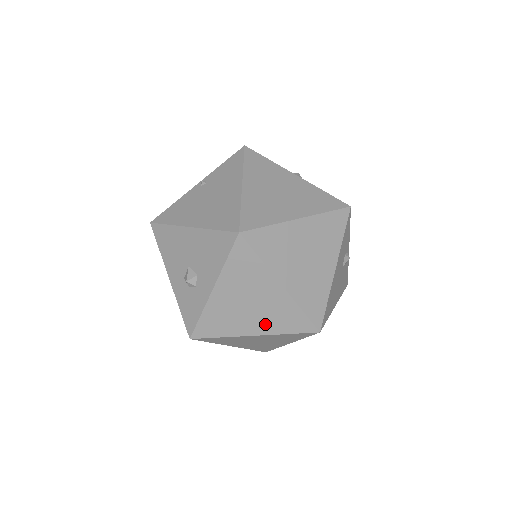
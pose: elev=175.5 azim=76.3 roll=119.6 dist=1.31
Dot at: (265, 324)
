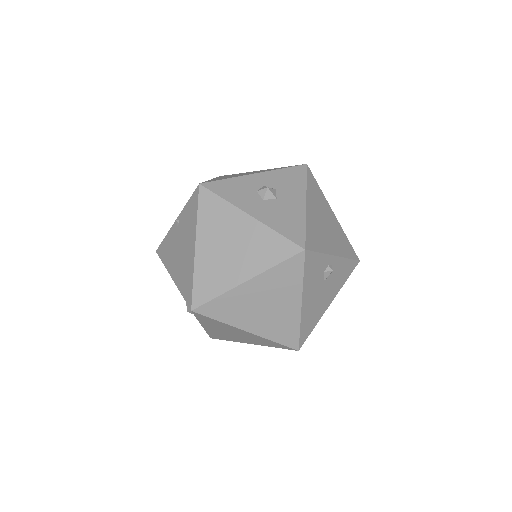
Dot at: (254, 342)
